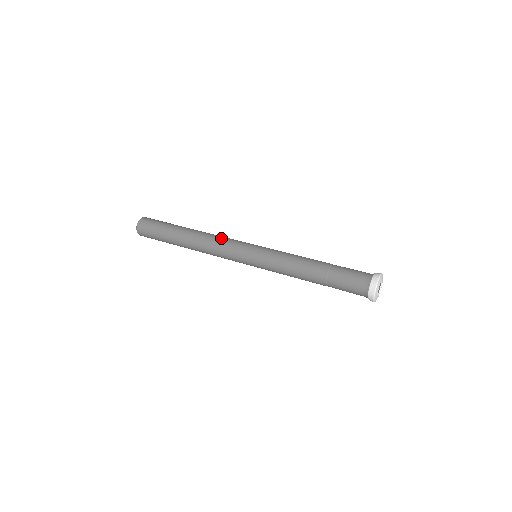
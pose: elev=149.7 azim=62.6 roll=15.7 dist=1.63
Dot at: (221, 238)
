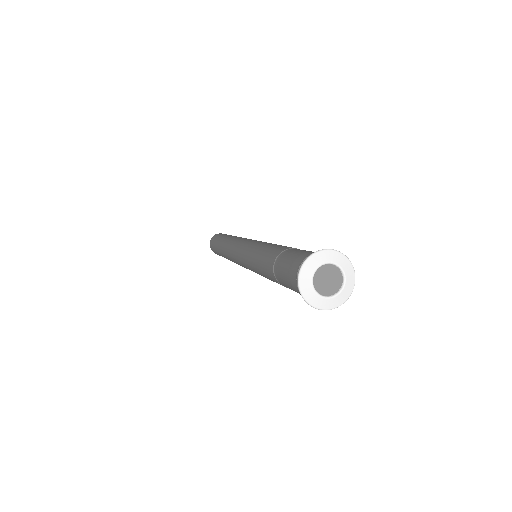
Dot at: (231, 244)
